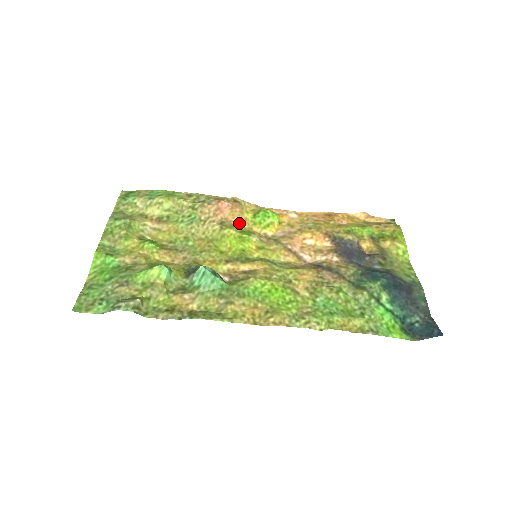
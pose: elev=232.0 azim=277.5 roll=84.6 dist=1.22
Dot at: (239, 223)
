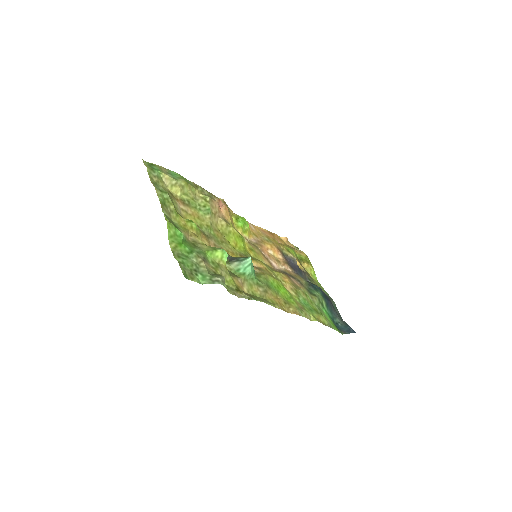
Dot at: (232, 223)
